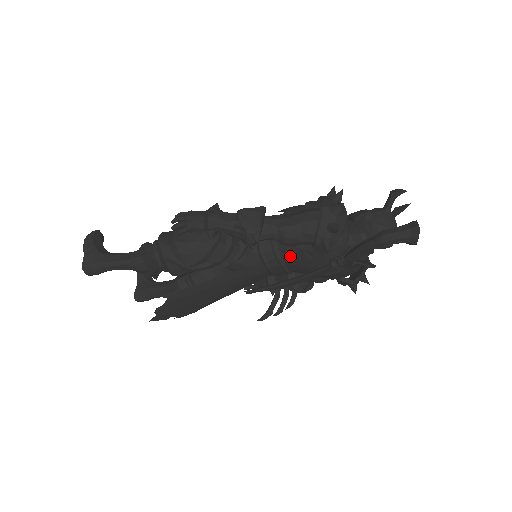
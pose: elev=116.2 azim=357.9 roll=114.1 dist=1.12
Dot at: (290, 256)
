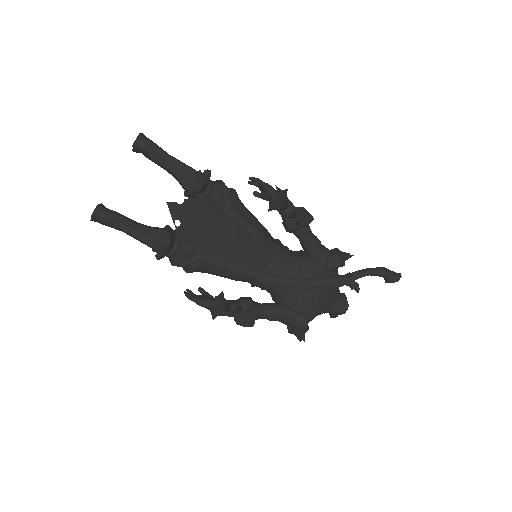
Dot at: (298, 261)
